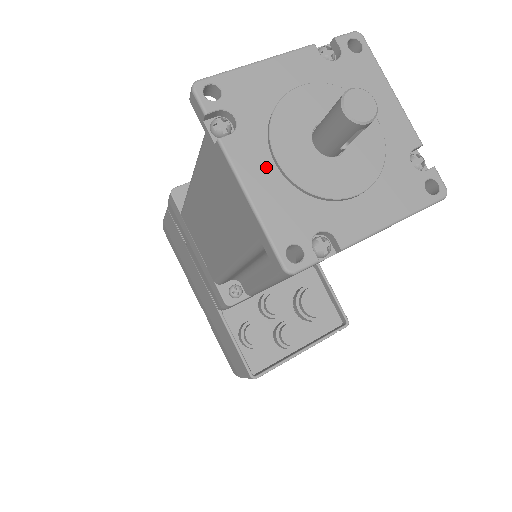
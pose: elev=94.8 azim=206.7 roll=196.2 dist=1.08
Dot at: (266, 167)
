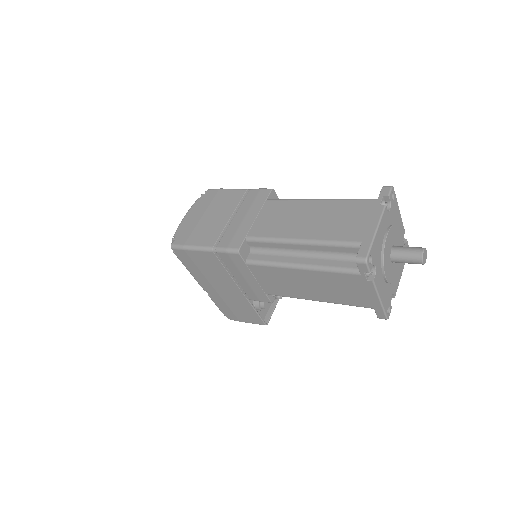
Dot at: (382, 281)
